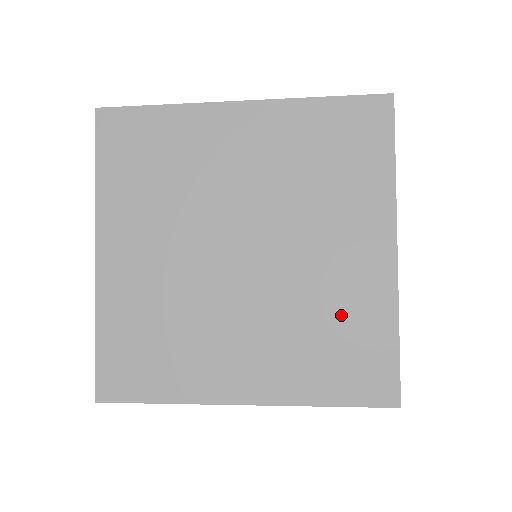
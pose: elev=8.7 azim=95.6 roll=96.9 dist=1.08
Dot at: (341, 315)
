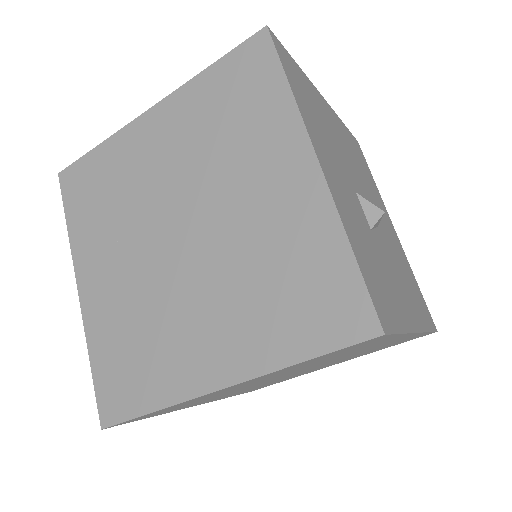
Dot at: (285, 255)
